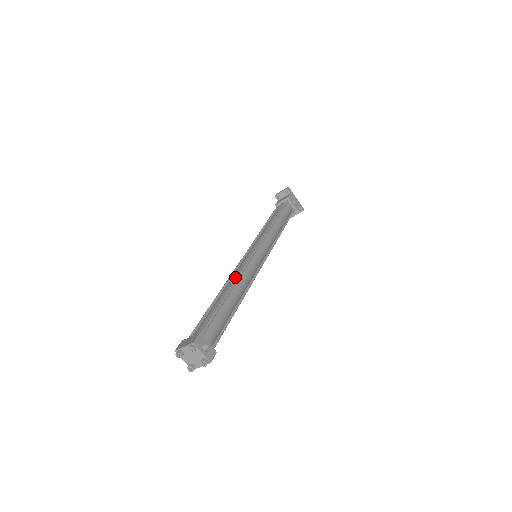
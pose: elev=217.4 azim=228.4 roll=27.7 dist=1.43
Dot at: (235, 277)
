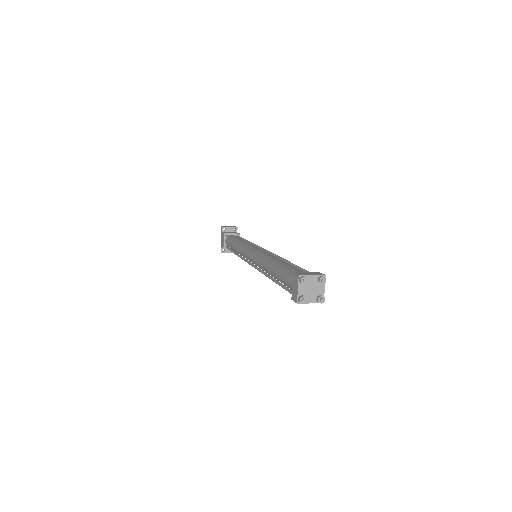
Dot at: occluded
